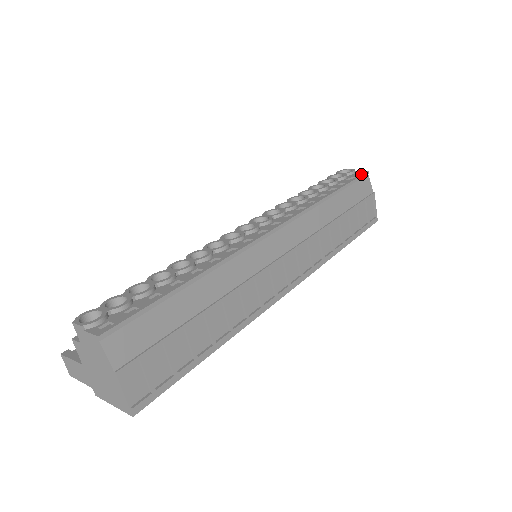
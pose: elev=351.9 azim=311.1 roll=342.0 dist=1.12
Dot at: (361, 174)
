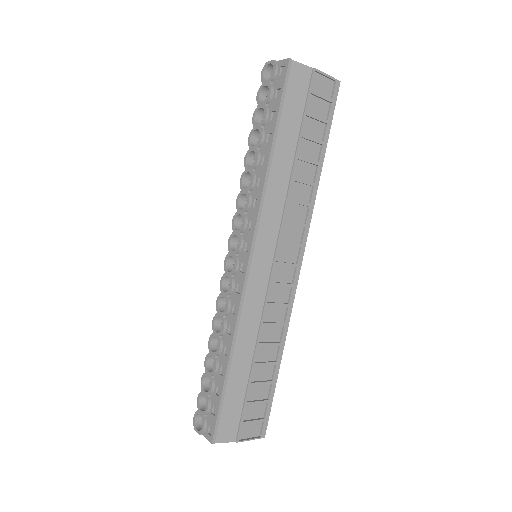
Dot at: (284, 75)
